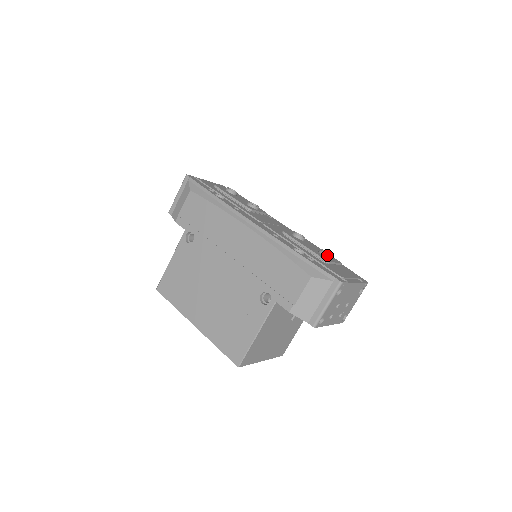
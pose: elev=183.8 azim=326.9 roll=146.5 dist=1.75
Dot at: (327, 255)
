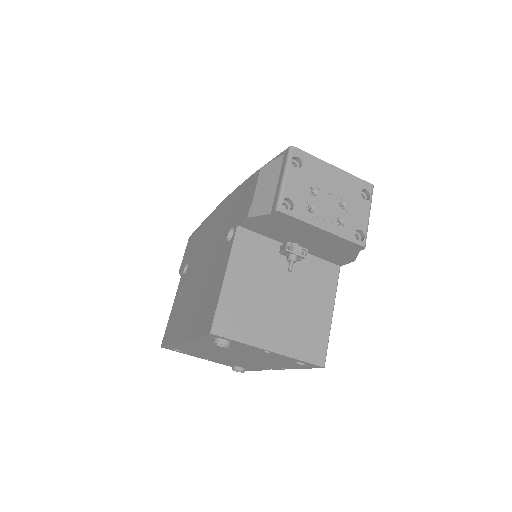
Dot at: occluded
